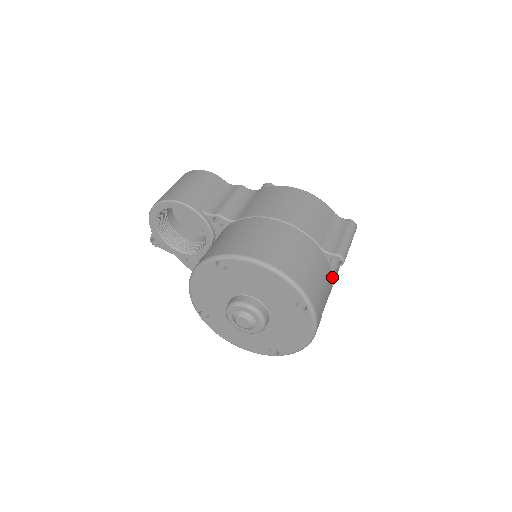
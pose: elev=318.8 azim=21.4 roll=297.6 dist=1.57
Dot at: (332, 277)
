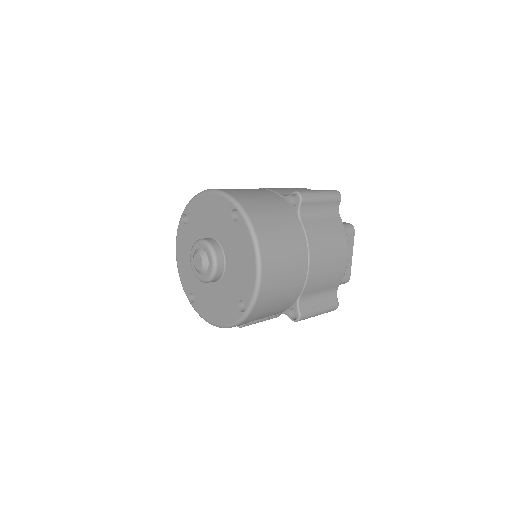
Dot at: (300, 222)
